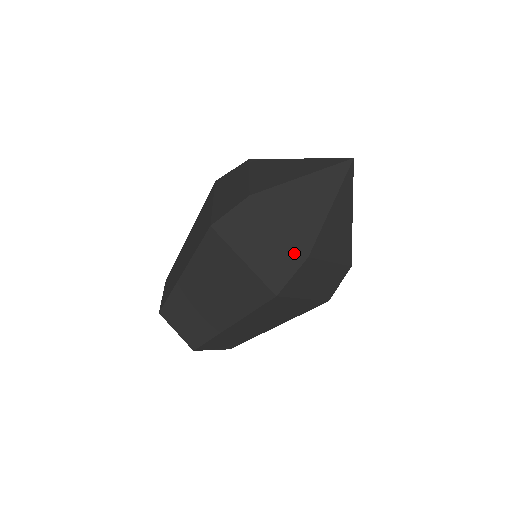
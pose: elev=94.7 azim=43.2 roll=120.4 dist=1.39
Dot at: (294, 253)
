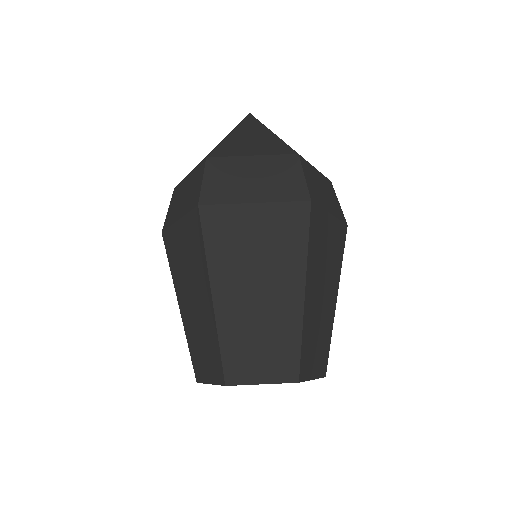
Dot at: (285, 161)
